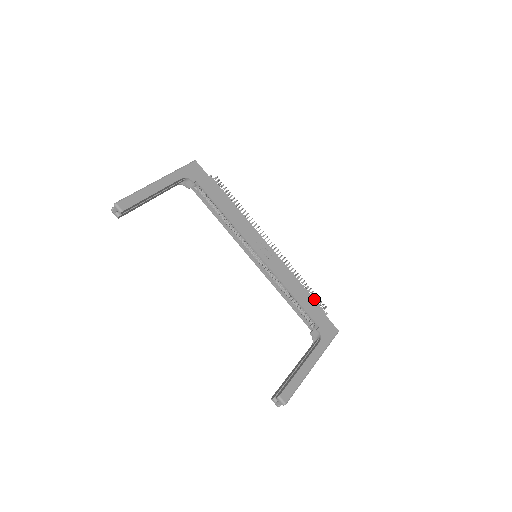
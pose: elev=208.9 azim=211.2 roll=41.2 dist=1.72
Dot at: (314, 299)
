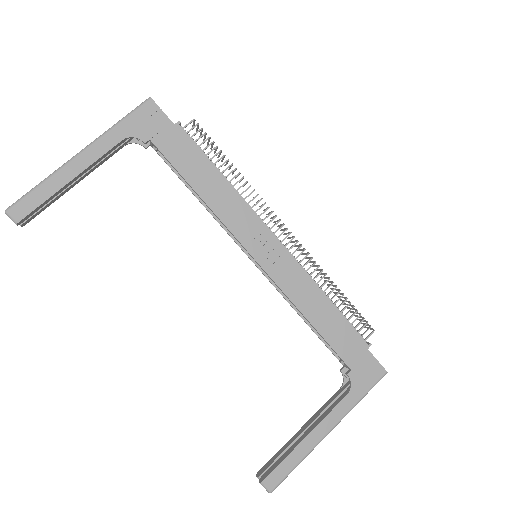
Dot at: occluded
